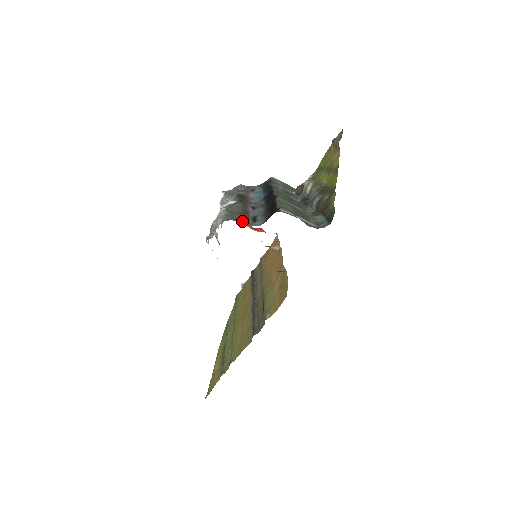
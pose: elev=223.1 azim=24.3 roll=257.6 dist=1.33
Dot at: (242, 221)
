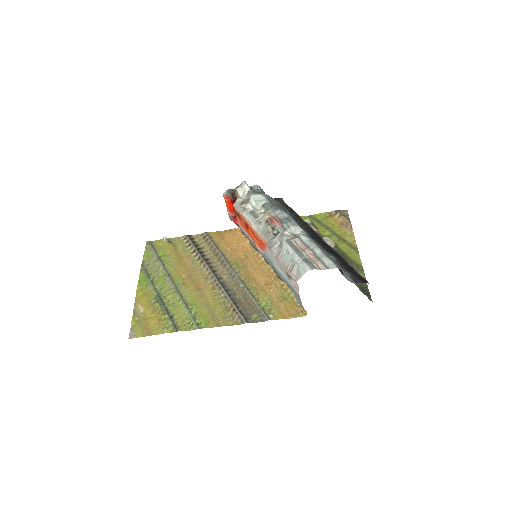
Dot at: occluded
